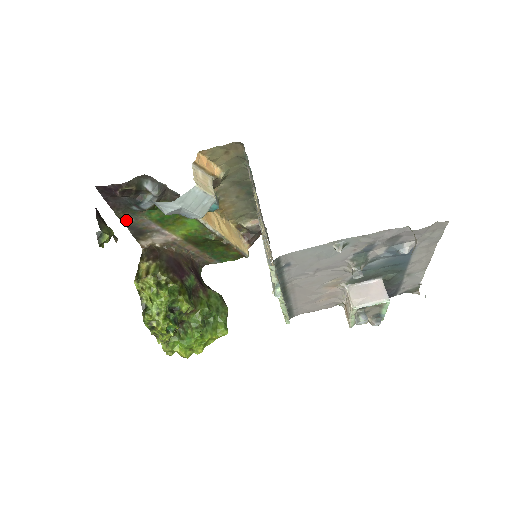
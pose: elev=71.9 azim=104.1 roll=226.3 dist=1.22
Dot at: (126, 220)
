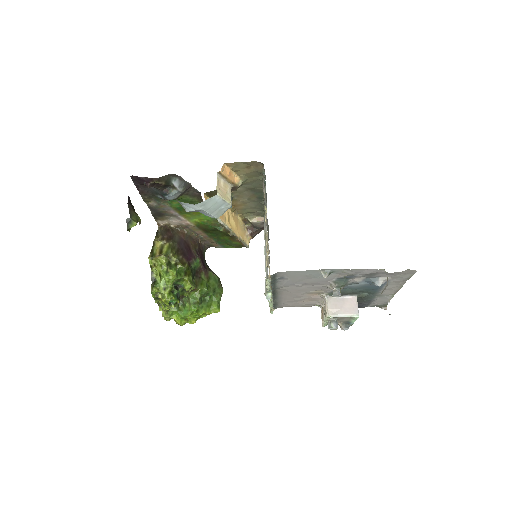
Dot at: (150, 203)
